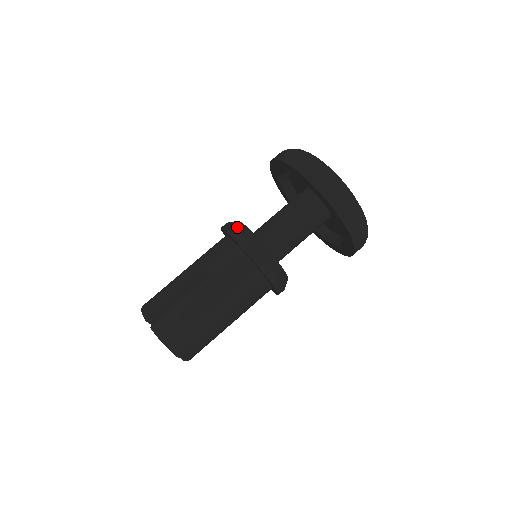
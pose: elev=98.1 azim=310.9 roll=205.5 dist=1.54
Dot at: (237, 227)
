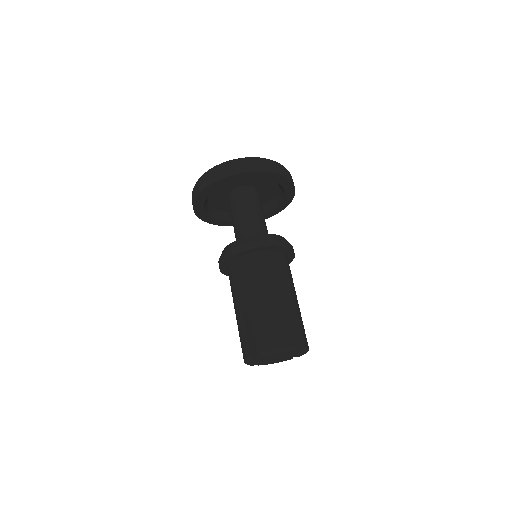
Dot at: (223, 253)
